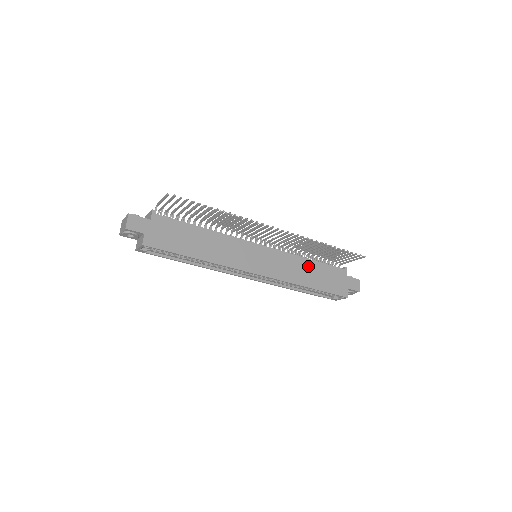
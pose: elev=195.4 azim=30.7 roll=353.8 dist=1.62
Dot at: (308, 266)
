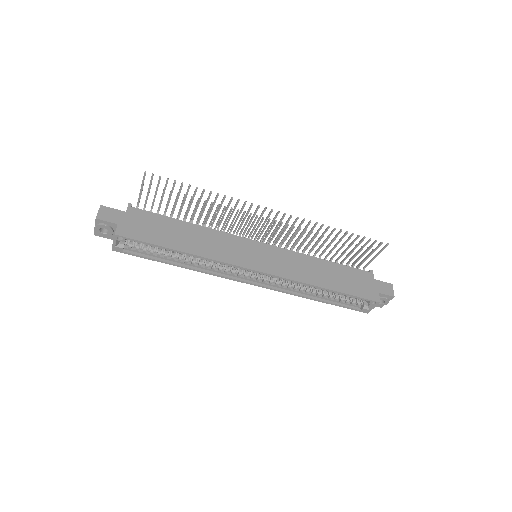
Dot at: (322, 266)
